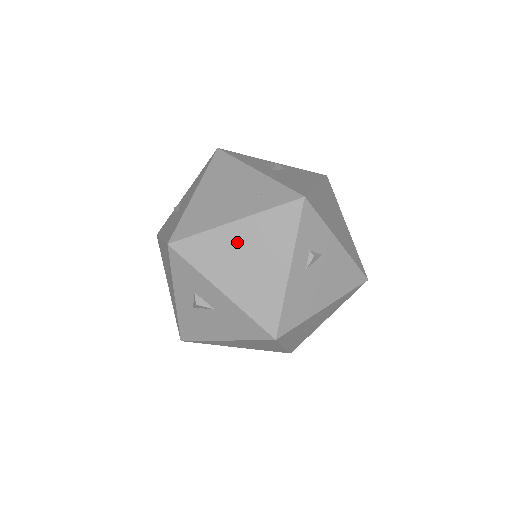
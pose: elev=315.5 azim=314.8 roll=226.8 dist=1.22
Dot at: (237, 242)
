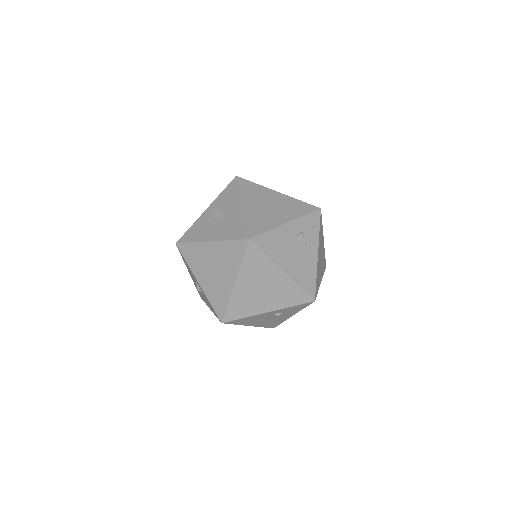
Dot at: (271, 198)
